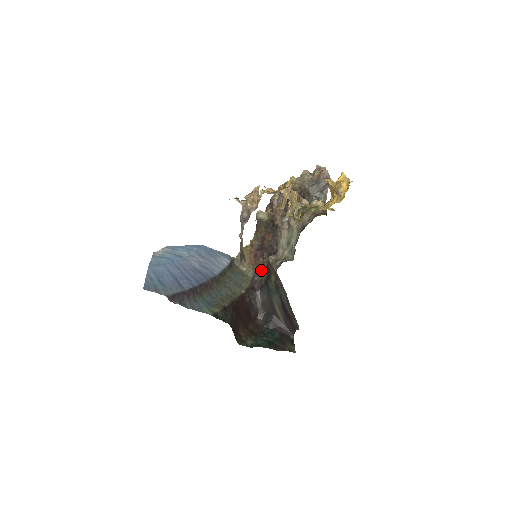
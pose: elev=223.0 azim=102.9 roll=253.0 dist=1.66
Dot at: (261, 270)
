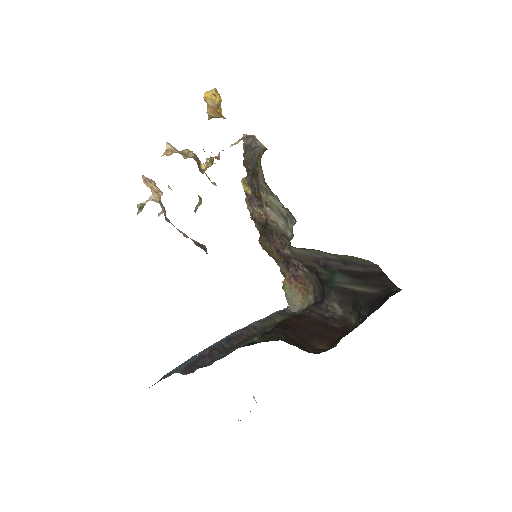
Dot at: (312, 282)
